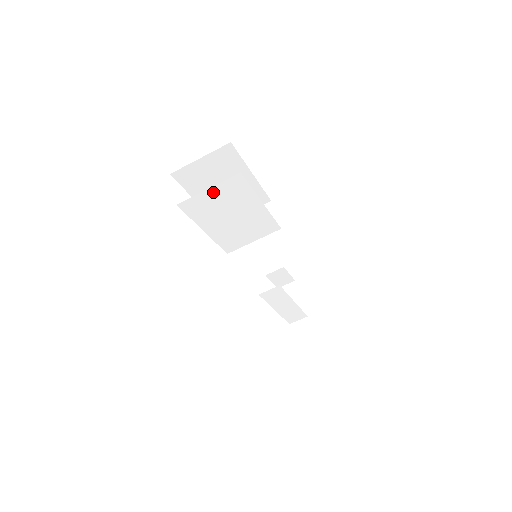
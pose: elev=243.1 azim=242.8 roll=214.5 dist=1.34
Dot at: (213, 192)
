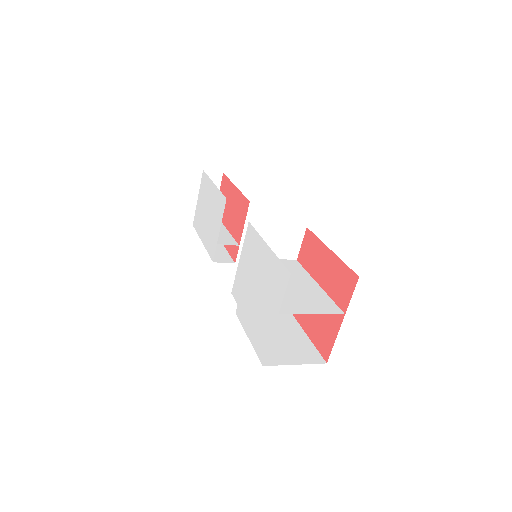
Dot at: (311, 309)
